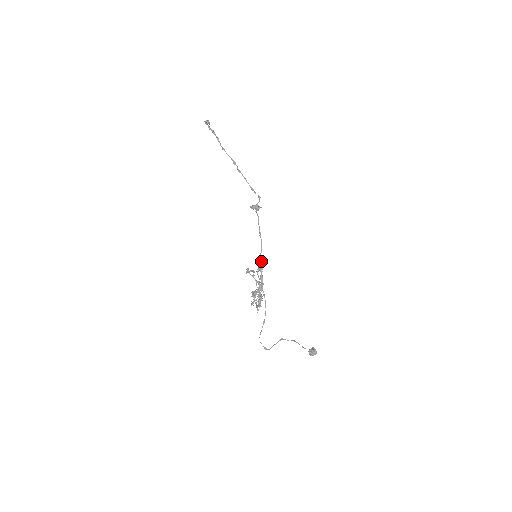
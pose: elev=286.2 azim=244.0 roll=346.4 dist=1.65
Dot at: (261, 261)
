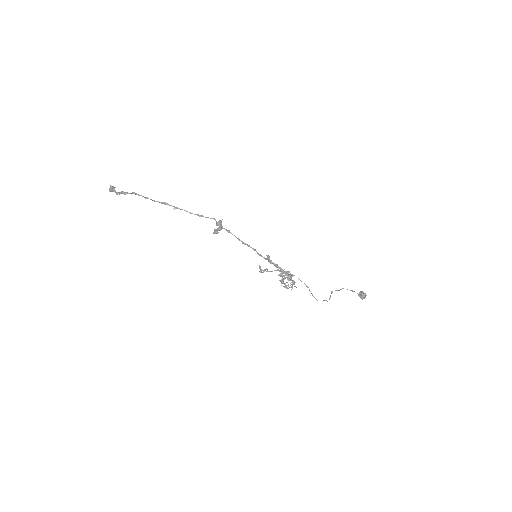
Dot at: occluded
